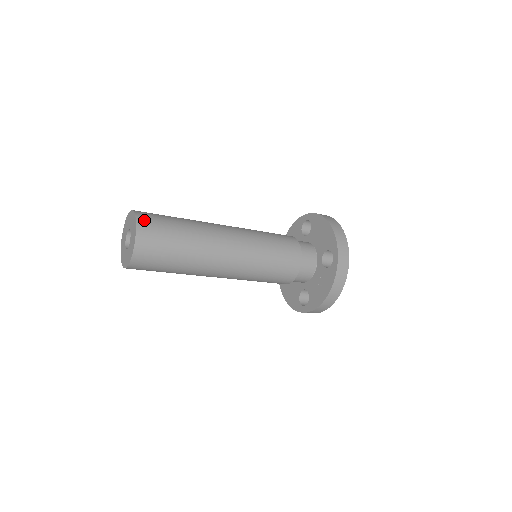
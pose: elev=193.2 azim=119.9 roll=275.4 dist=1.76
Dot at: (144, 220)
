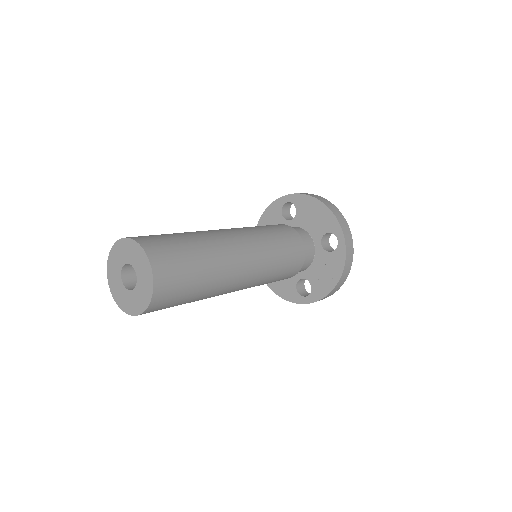
Dot at: (153, 249)
